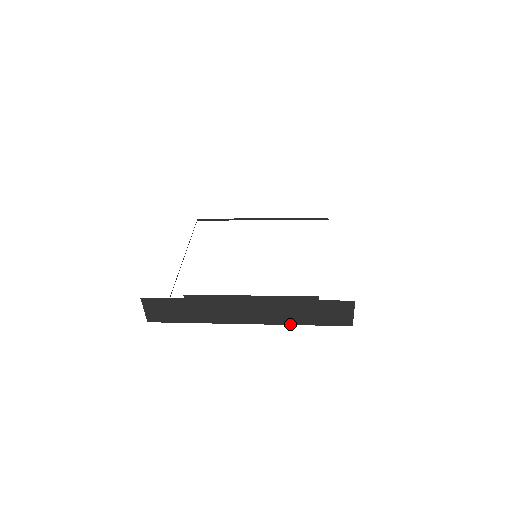
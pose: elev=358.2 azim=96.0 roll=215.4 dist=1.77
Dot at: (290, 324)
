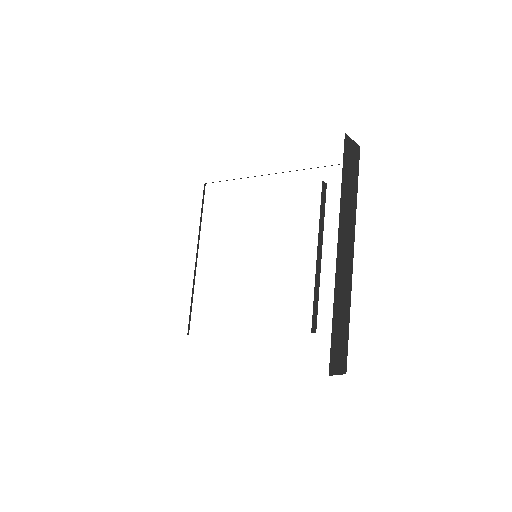
Dot at: occluded
